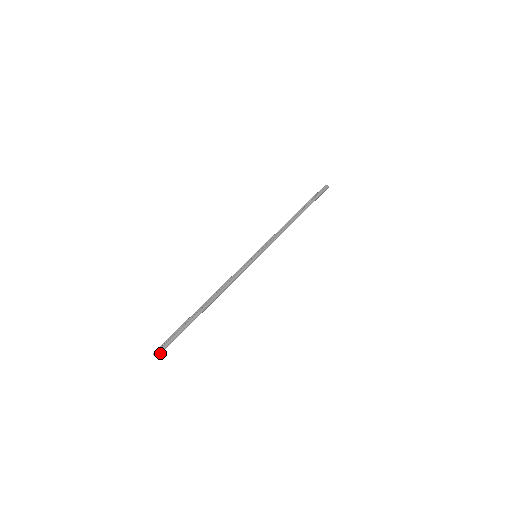
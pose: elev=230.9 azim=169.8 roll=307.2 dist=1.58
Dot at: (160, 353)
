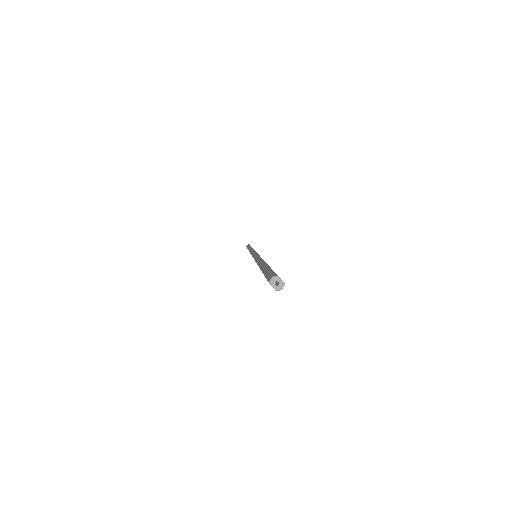
Dot at: (280, 286)
